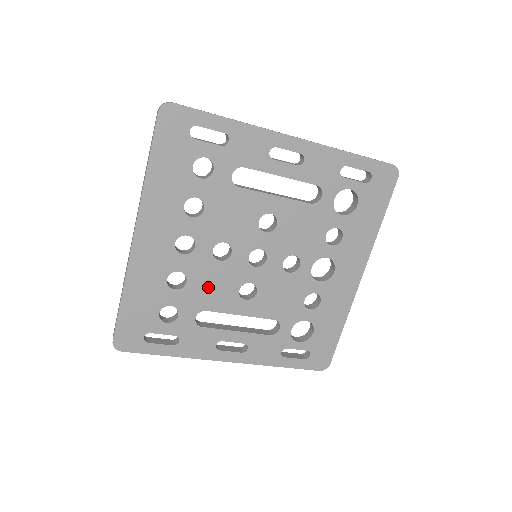
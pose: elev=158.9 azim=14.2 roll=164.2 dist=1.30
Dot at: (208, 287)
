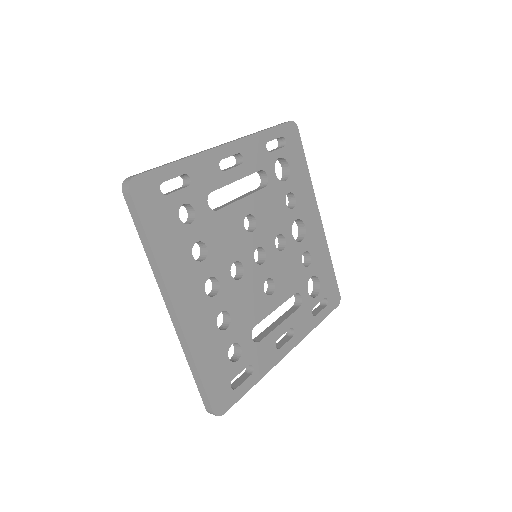
Dot at: (245, 307)
